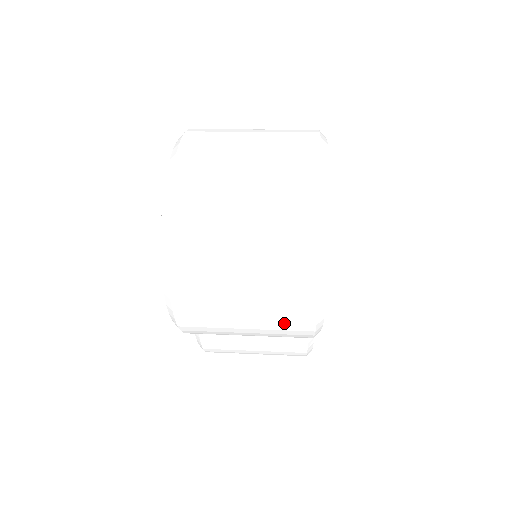
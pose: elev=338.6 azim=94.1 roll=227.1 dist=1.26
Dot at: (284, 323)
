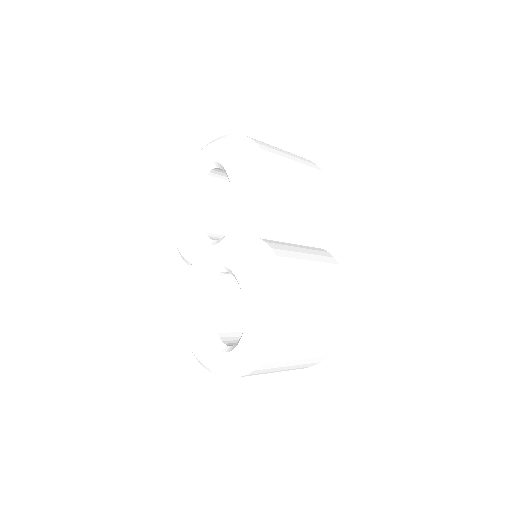
Dot at: (314, 173)
